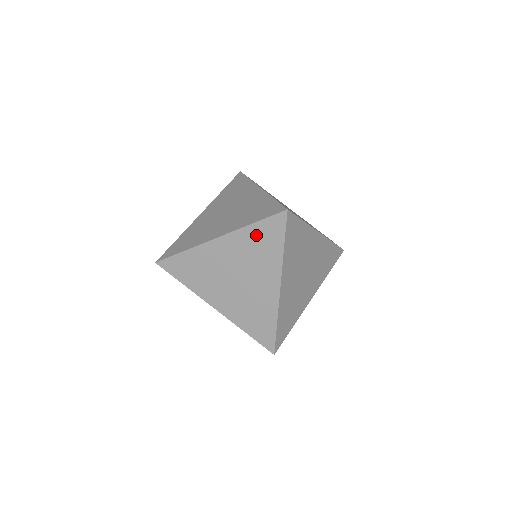
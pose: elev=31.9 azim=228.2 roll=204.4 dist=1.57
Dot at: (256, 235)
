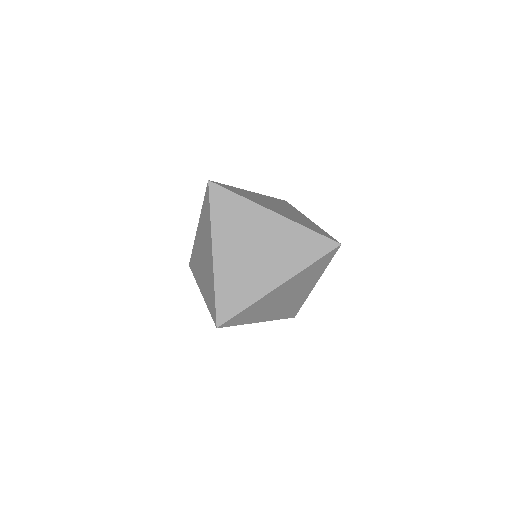
Dot at: (312, 269)
